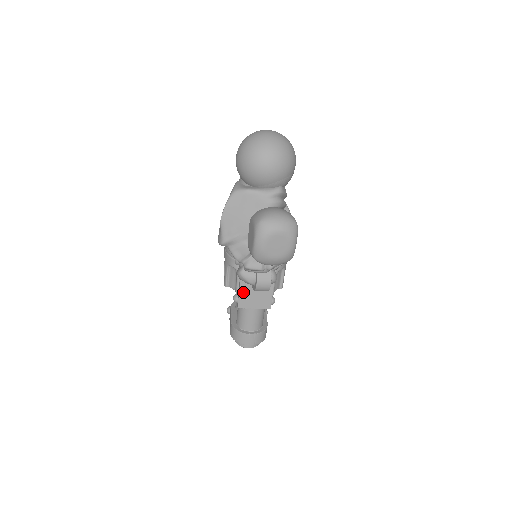
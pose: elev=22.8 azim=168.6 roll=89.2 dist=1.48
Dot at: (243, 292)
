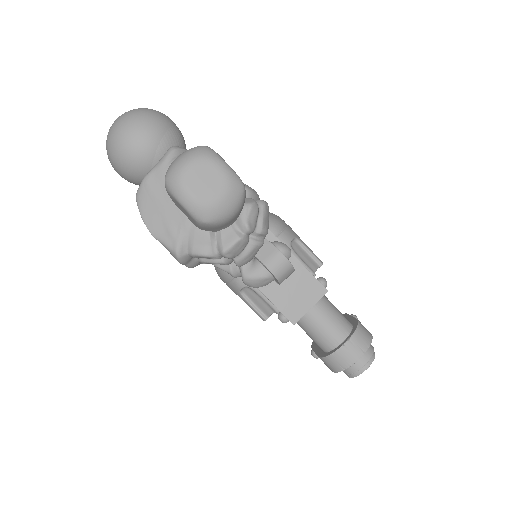
Dot at: (278, 301)
